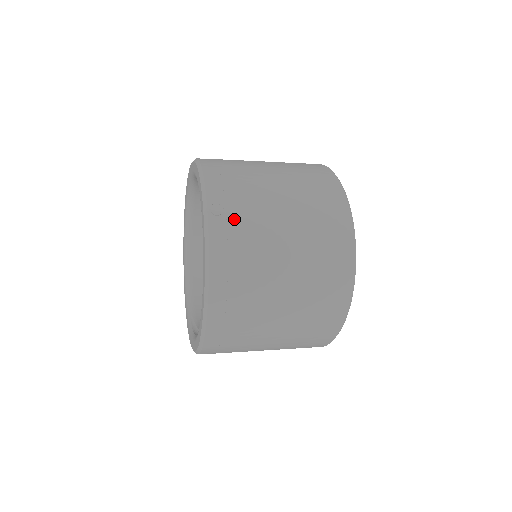
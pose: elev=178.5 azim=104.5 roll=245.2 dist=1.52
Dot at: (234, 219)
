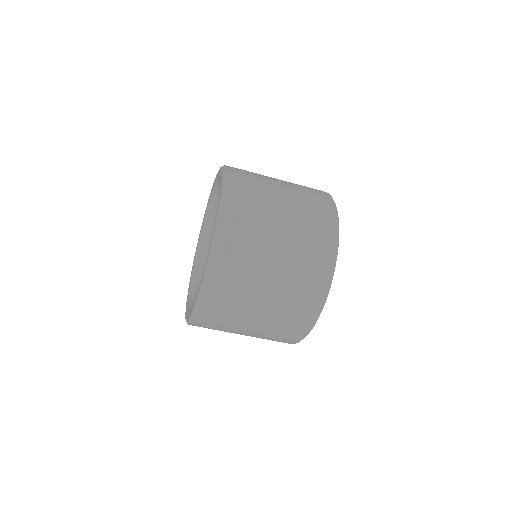
Dot at: (245, 180)
